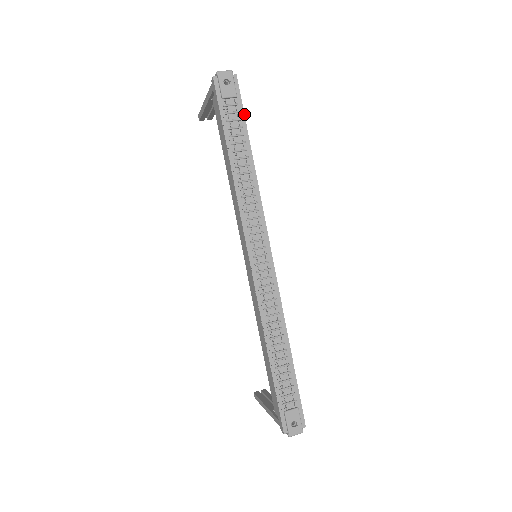
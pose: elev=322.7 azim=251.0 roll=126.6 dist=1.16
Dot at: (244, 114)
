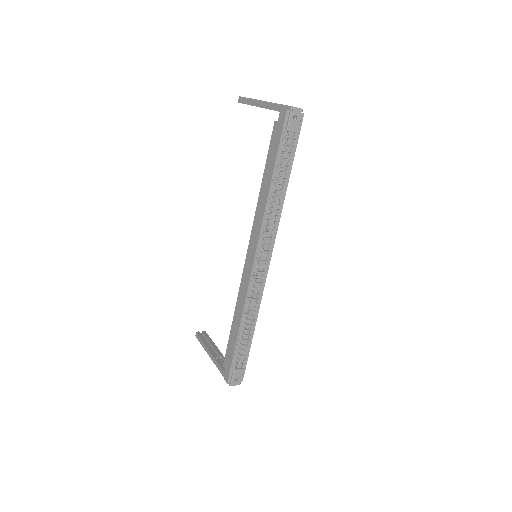
Dot at: occluded
